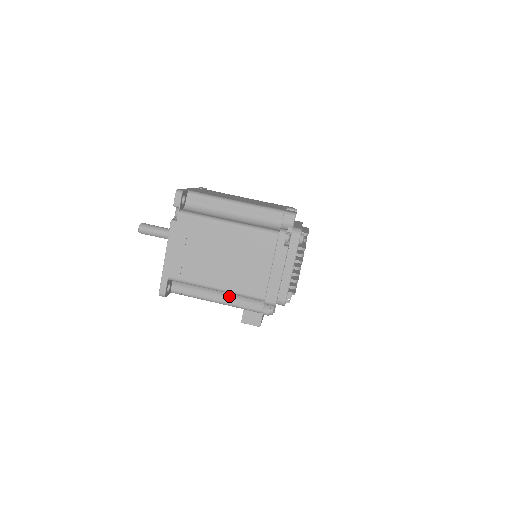
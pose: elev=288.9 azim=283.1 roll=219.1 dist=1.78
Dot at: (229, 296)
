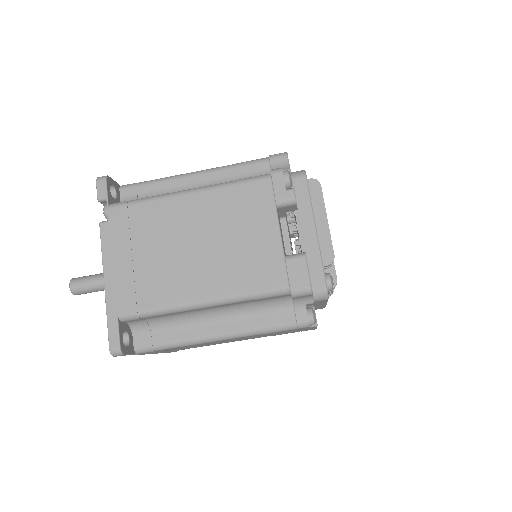
Dot at: occluded
